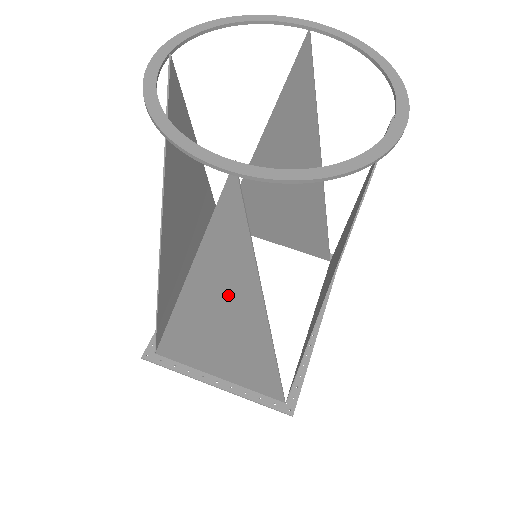
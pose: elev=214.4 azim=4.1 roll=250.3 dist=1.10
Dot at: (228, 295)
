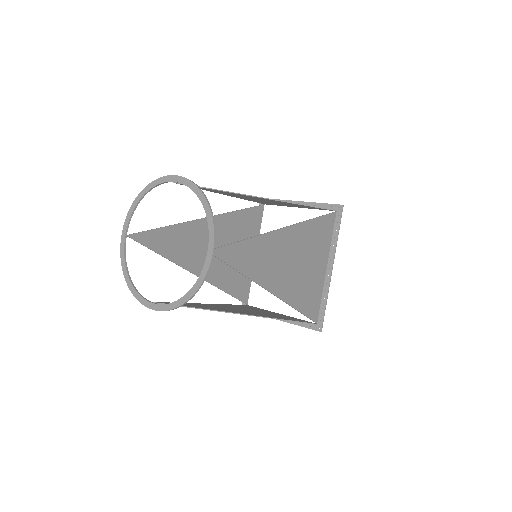
Dot at: occluded
